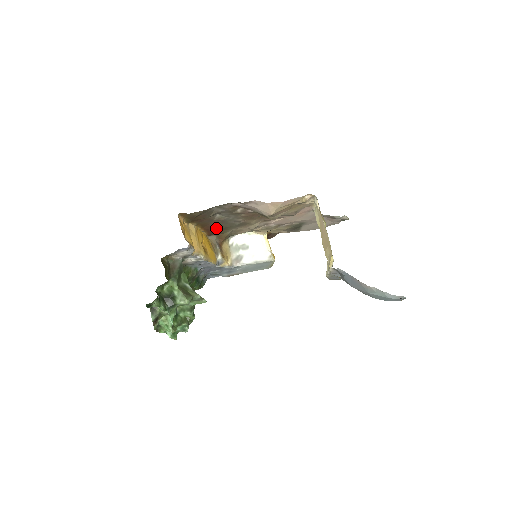
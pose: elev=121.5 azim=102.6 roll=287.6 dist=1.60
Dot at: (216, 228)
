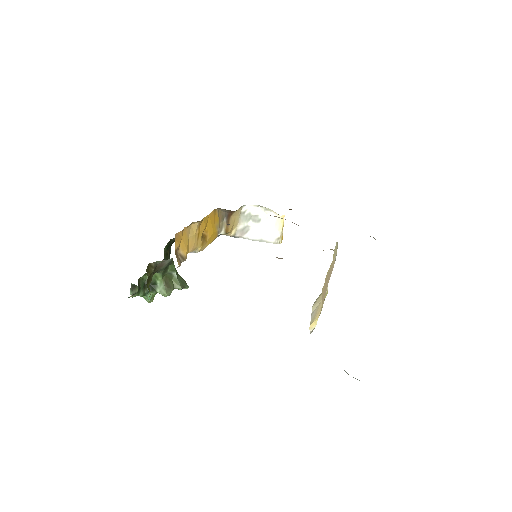
Dot at: occluded
